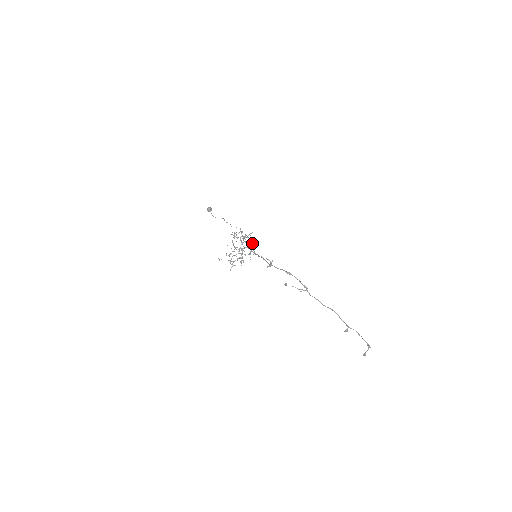
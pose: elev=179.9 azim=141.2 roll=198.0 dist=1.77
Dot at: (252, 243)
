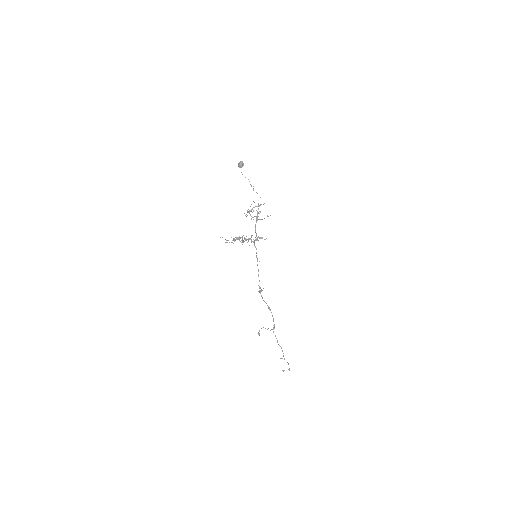
Dot at: (260, 237)
